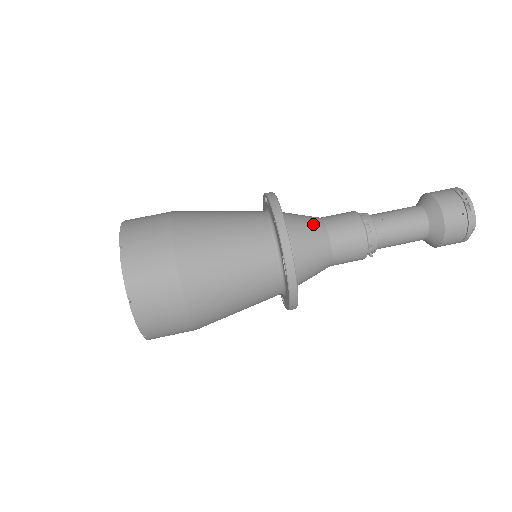
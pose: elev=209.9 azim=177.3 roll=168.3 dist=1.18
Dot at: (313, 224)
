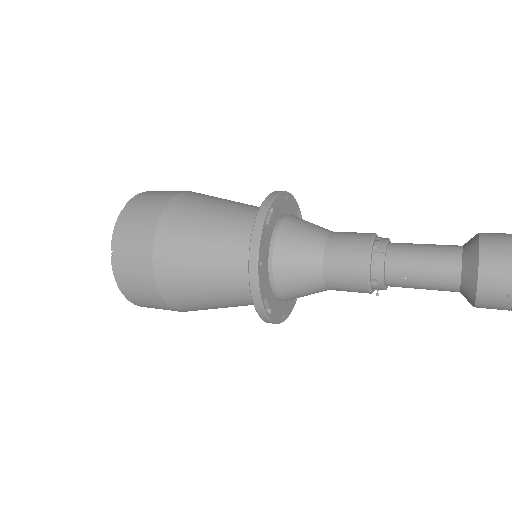
Dot at: (307, 256)
